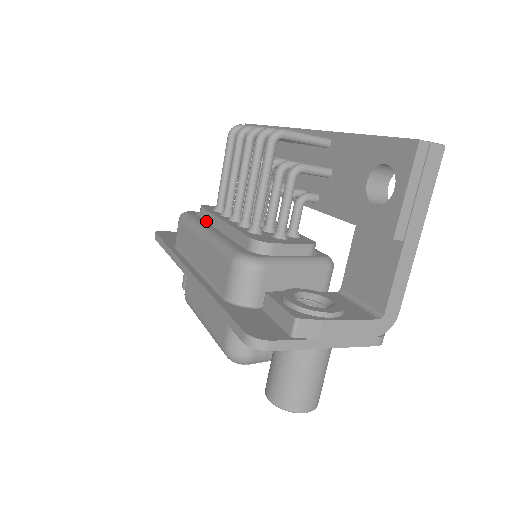
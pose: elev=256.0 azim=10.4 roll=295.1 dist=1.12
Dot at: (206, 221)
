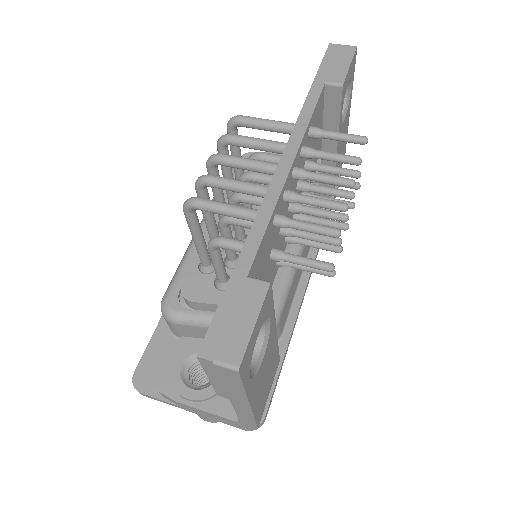
Dot at: occluded
